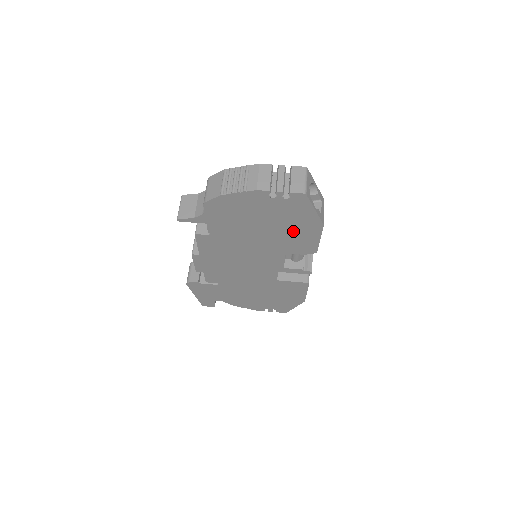
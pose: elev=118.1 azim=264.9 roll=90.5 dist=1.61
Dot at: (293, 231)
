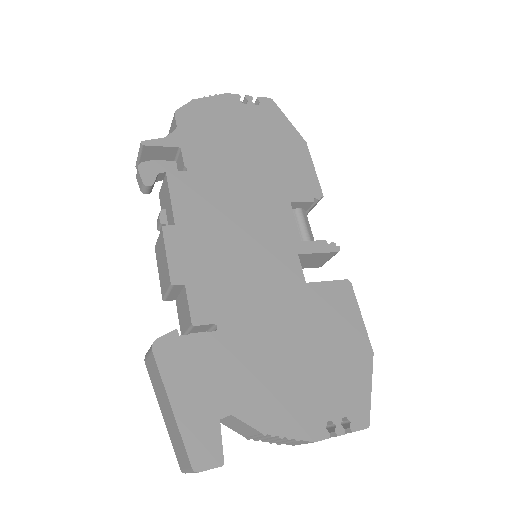
Dot at: (282, 155)
